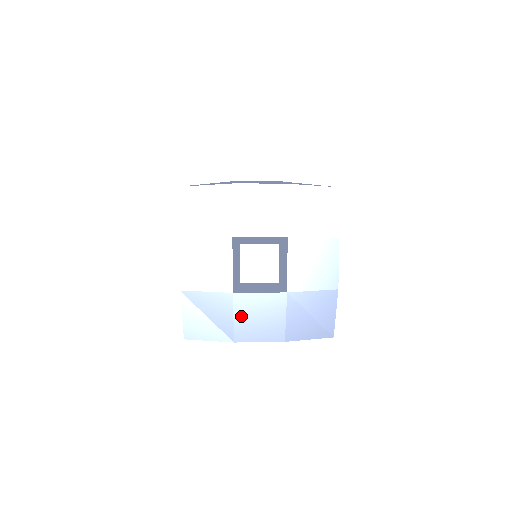
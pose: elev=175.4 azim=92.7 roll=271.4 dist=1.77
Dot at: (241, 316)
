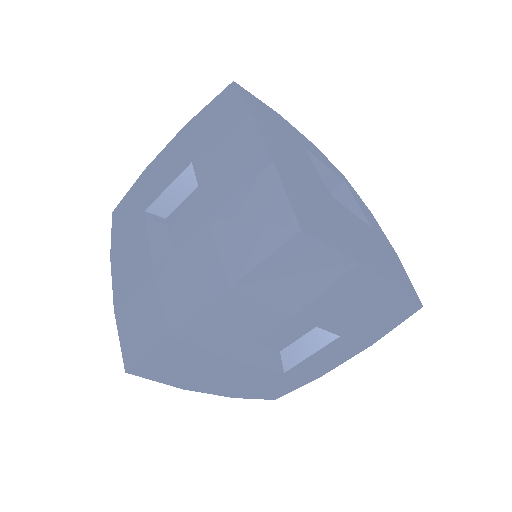
Dot at: (169, 291)
